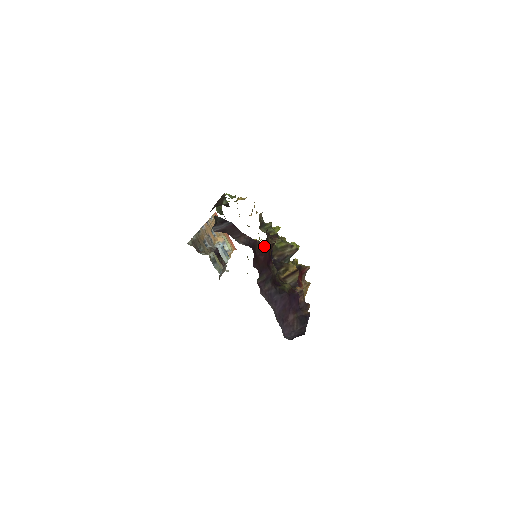
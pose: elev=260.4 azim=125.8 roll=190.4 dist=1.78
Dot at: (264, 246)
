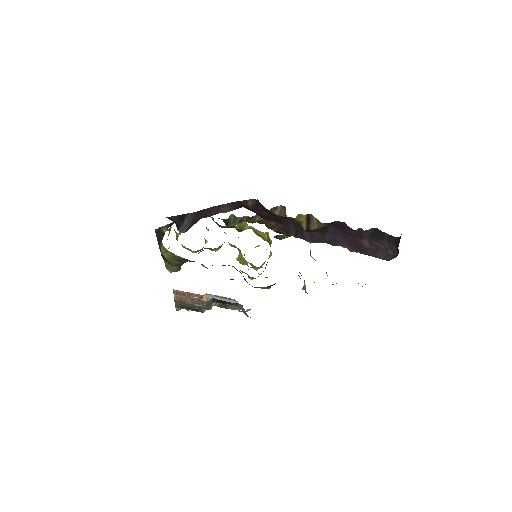
Dot at: (253, 203)
